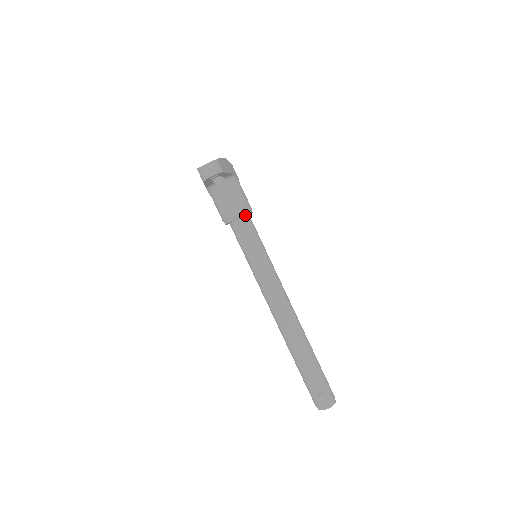
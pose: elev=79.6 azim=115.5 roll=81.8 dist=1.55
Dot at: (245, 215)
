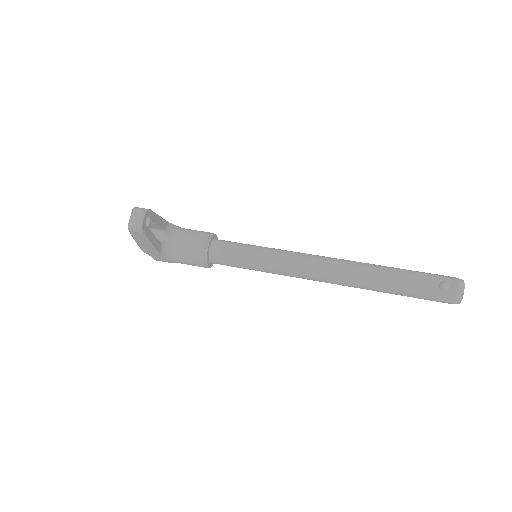
Dot at: (212, 240)
